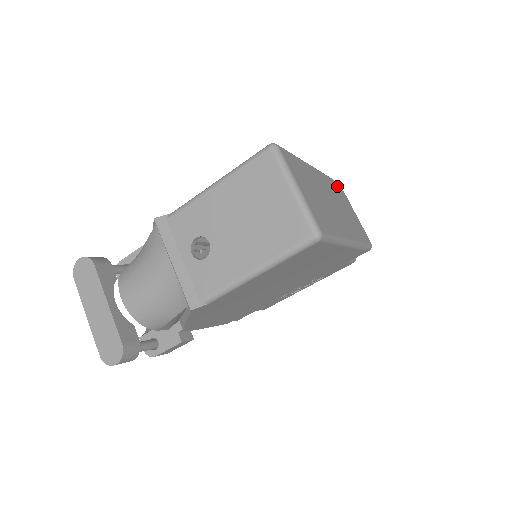
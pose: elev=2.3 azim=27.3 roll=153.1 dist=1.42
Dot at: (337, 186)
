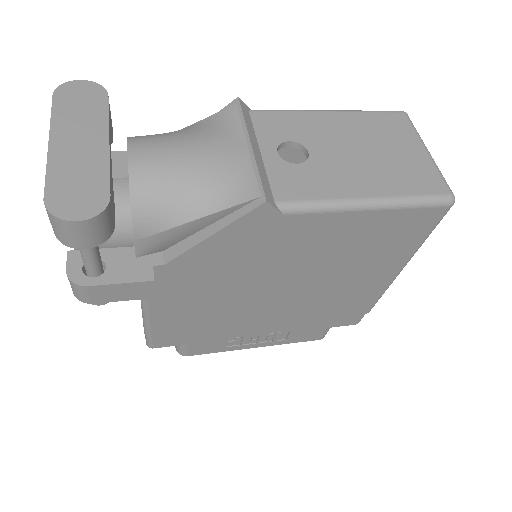
Dot at: occluded
